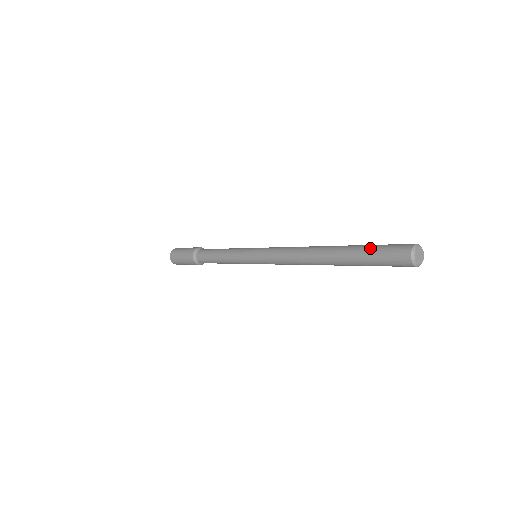
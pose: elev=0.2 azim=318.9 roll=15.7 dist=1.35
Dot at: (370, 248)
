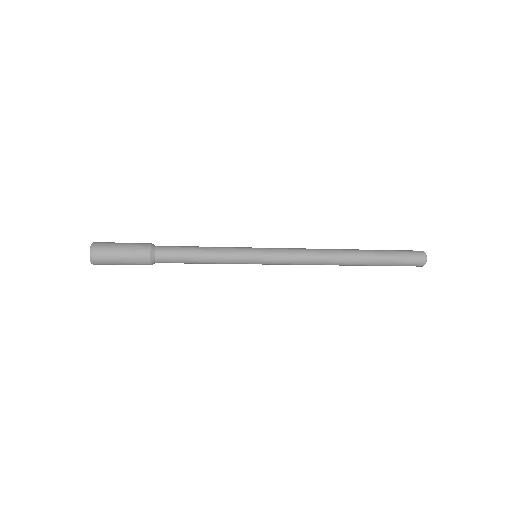
Dot at: (393, 251)
